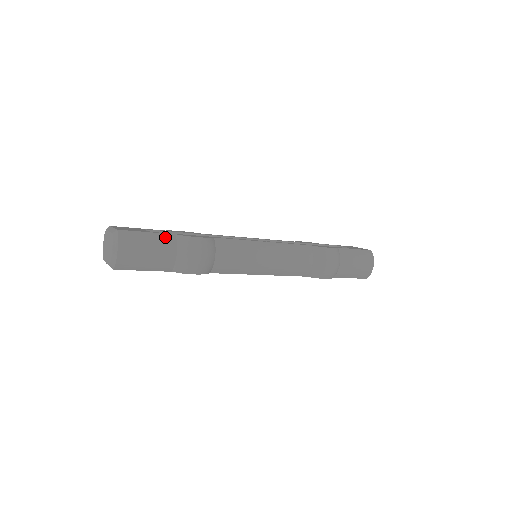
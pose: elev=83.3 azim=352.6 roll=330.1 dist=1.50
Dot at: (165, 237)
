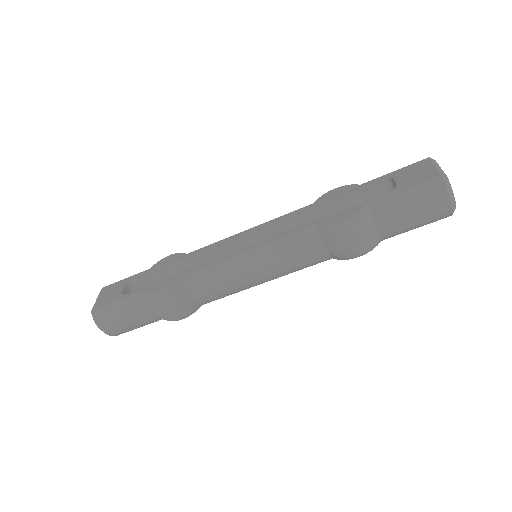
Dot at: (132, 300)
